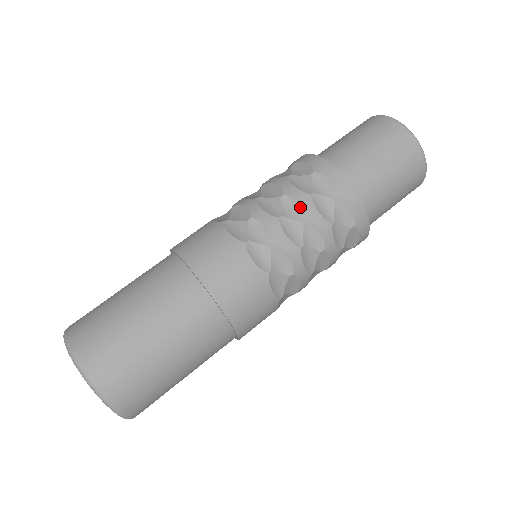
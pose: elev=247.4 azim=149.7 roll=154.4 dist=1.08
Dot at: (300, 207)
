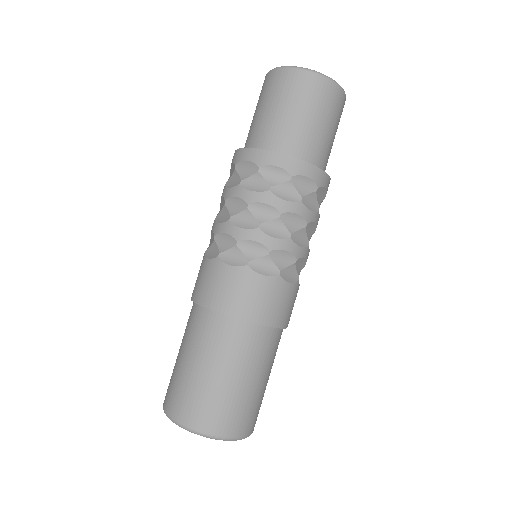
Dot at: (268, 207)
